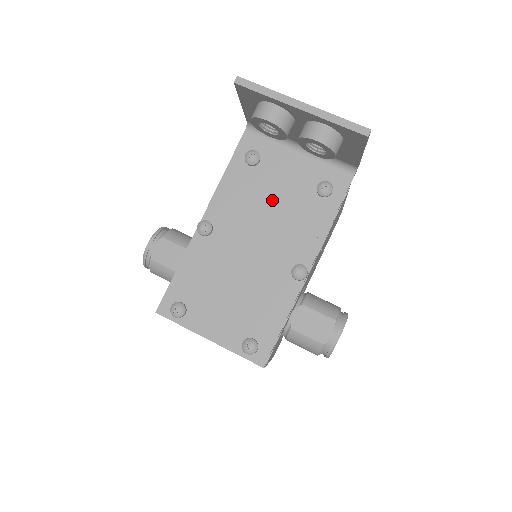
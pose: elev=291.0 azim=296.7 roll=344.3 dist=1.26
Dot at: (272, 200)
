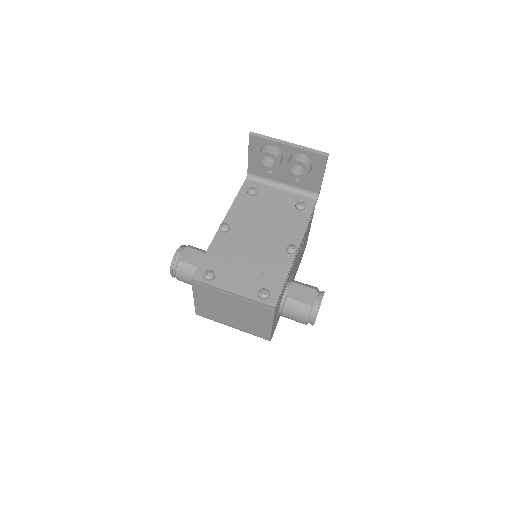
Dot at: (268, 212)
